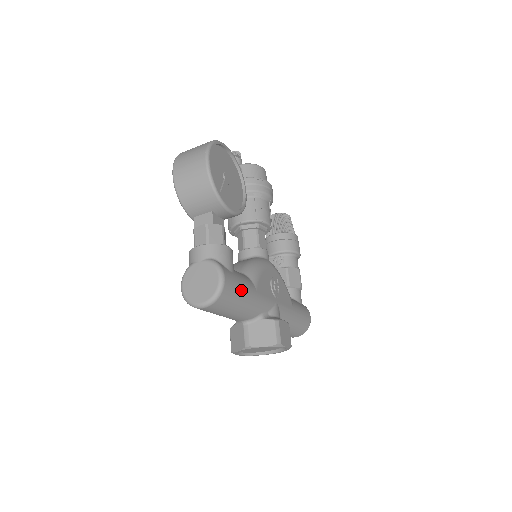
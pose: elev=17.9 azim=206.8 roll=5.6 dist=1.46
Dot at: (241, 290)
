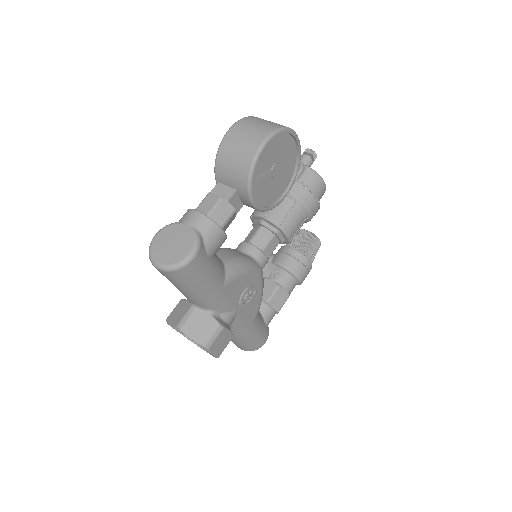
Dot at: (205, 278)
